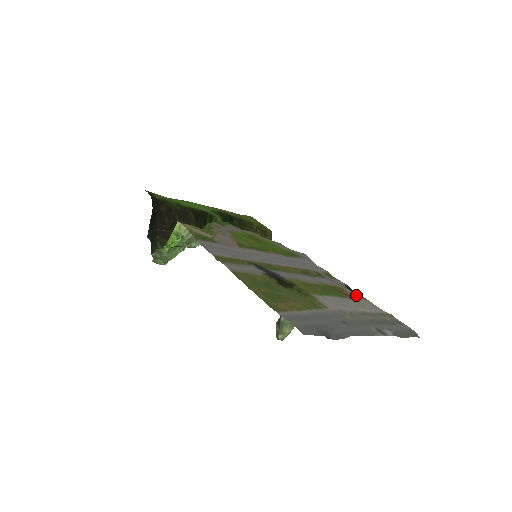
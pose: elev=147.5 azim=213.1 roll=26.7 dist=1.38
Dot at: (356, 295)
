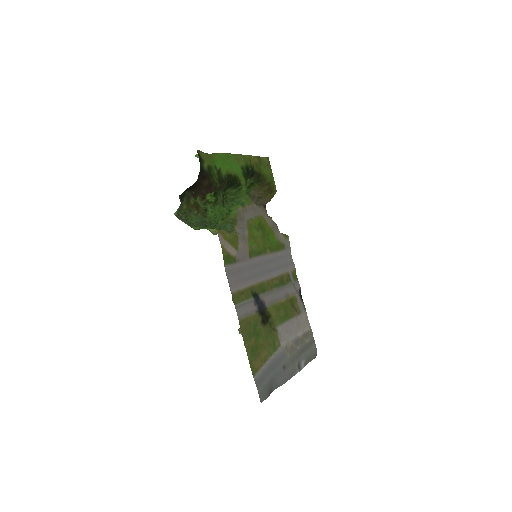
Dot at: (301, 307)
